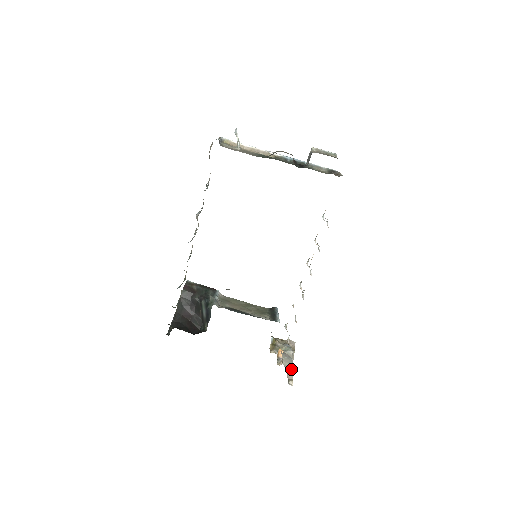
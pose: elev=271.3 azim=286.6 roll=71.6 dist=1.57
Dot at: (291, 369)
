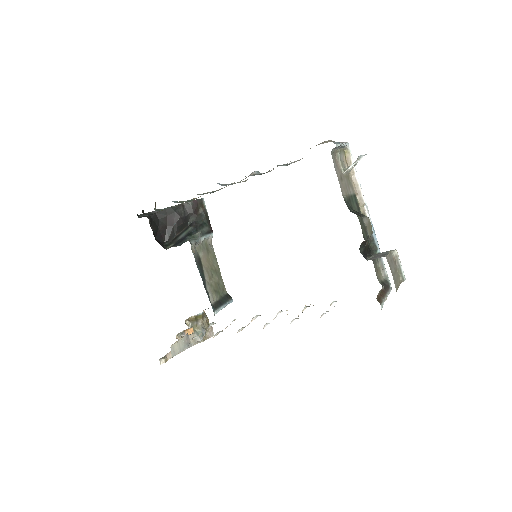
Dot at: (173, 355)
